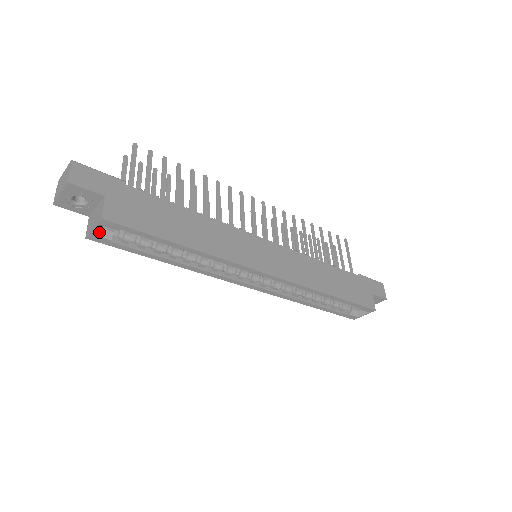
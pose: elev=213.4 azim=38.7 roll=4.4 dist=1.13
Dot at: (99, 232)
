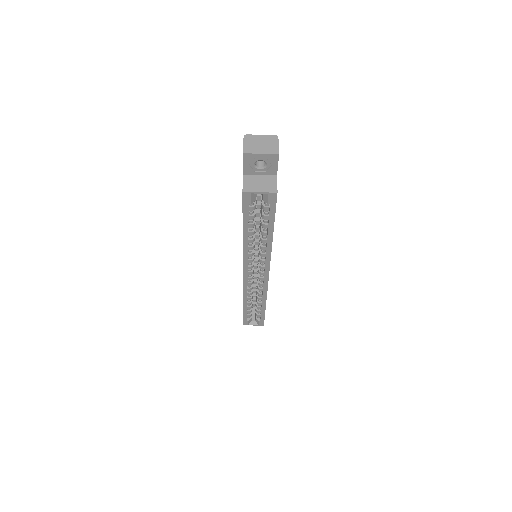
Dot at: (254, 194)
